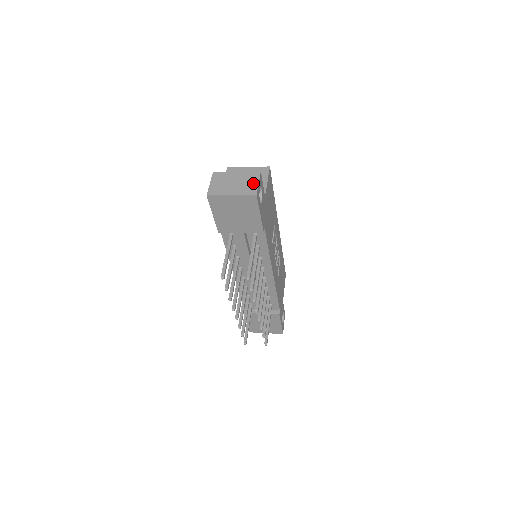
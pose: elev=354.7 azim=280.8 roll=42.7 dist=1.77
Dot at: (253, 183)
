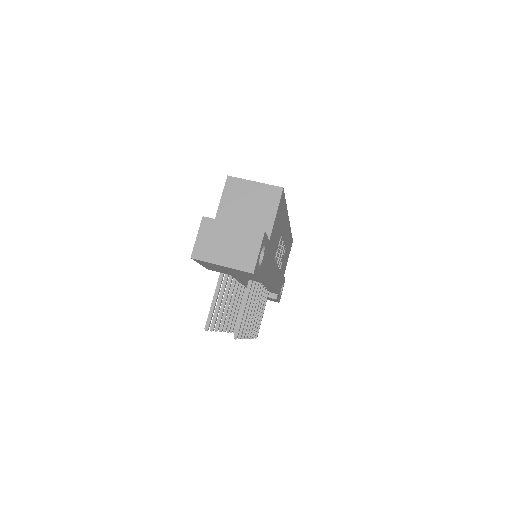
Dot at: (252, 251)
